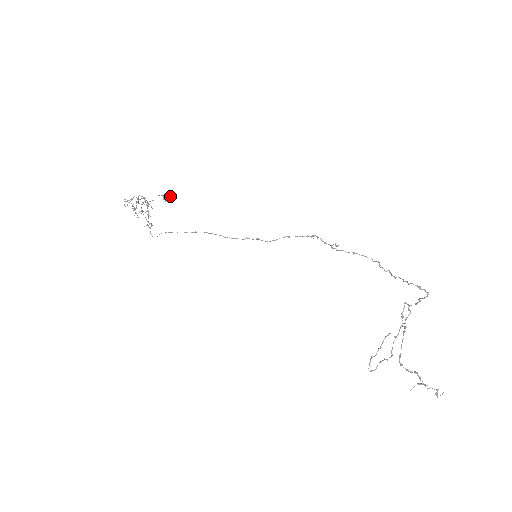
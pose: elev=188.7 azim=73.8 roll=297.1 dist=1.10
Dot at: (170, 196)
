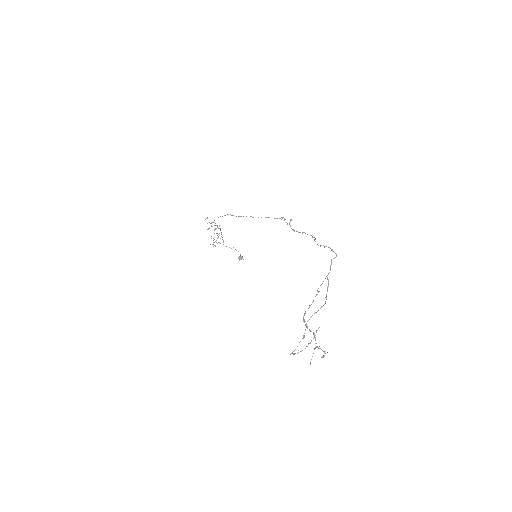
Dot at: occluded
